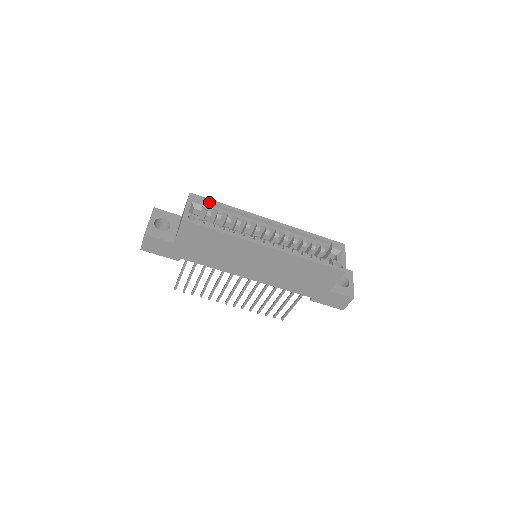
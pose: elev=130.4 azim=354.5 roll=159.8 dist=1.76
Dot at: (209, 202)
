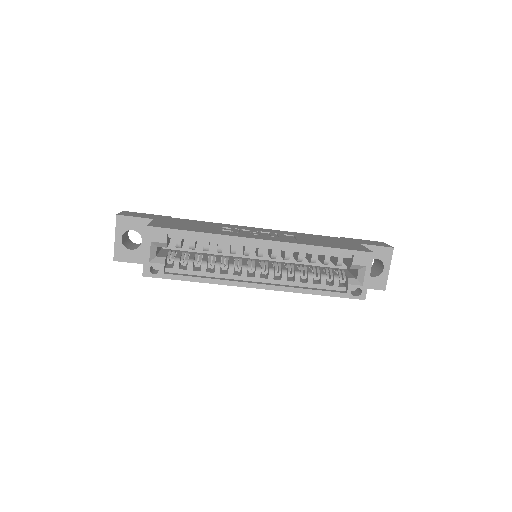
Dot at: (175, 234)
